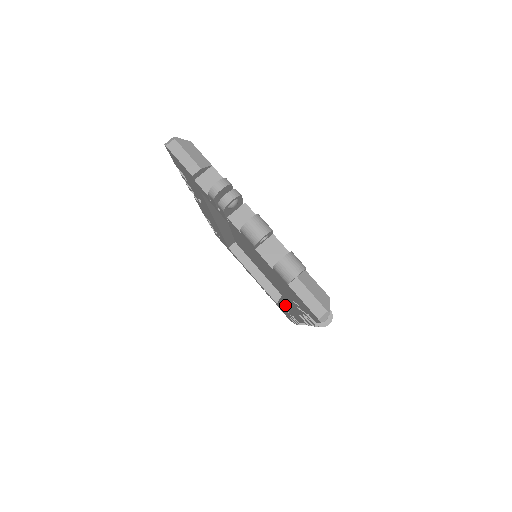
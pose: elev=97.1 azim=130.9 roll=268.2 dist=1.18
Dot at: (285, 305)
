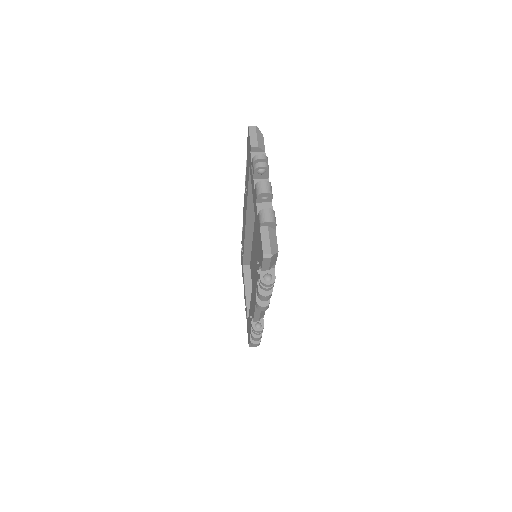
Dot at: (252, 299)
